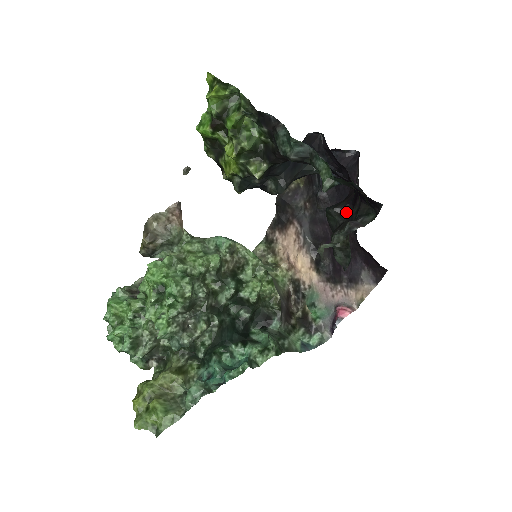
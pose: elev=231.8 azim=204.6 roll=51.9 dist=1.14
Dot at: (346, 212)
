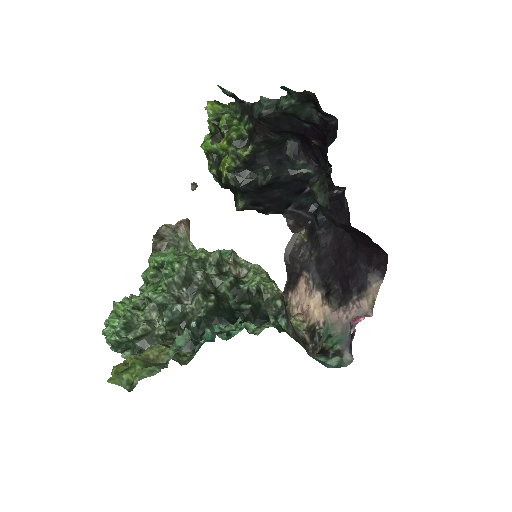
Dot at: (324, 175)
